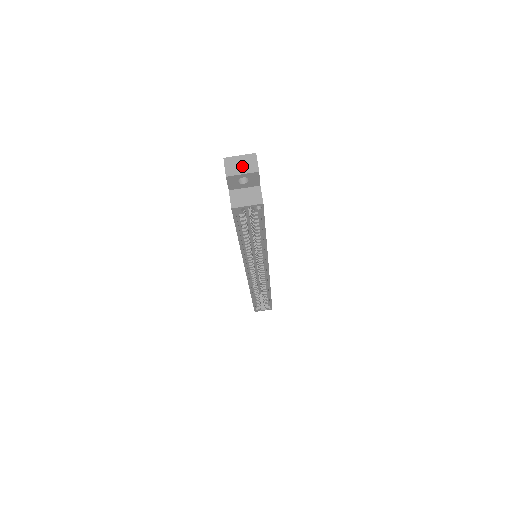
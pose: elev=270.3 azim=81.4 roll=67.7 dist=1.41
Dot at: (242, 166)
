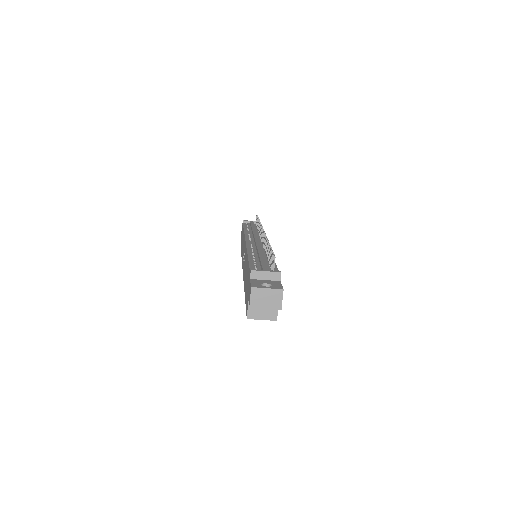
Dot at: (267, 301)
